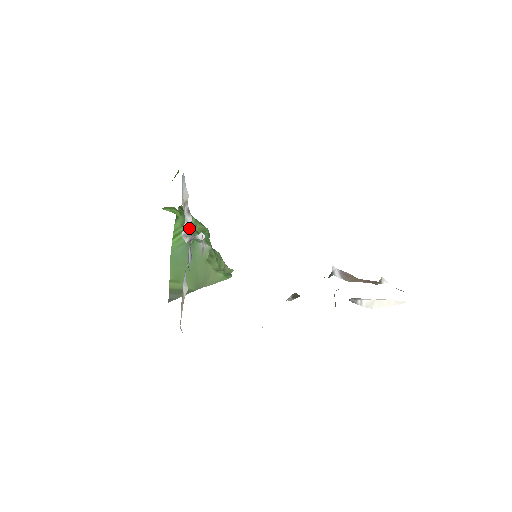
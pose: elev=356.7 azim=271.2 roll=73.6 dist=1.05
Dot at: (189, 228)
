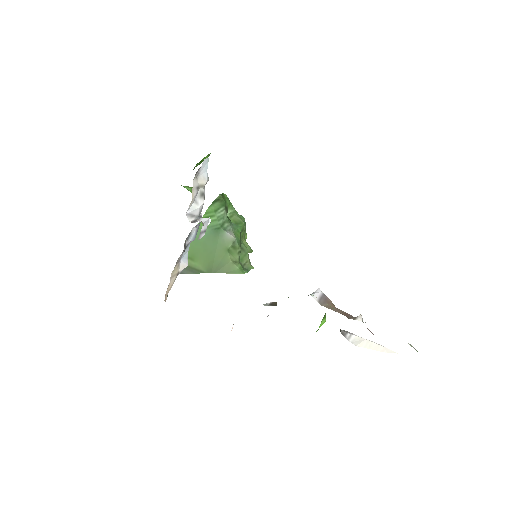
Dot at: (197, 210)
